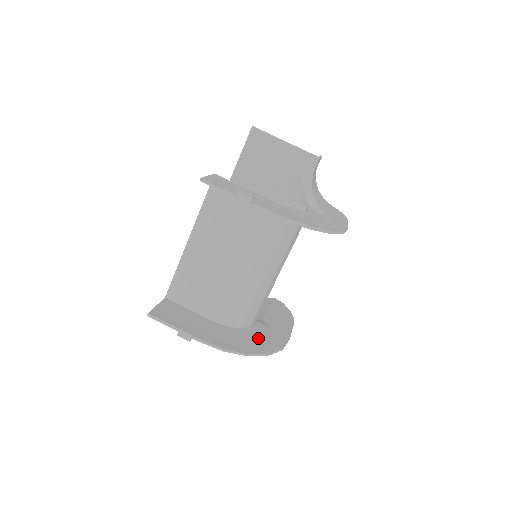
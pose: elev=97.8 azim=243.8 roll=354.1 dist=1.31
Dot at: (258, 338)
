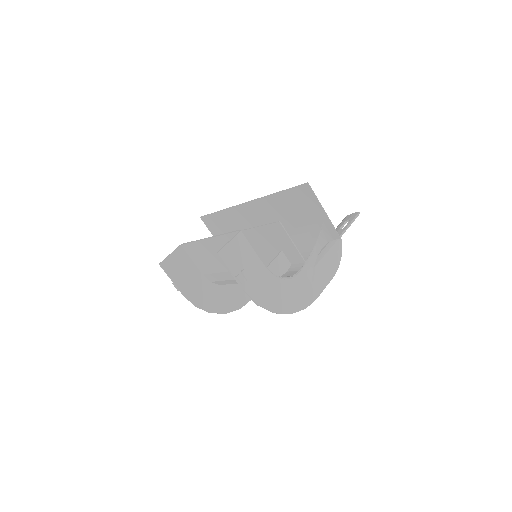
Dot at: (228, 297)
